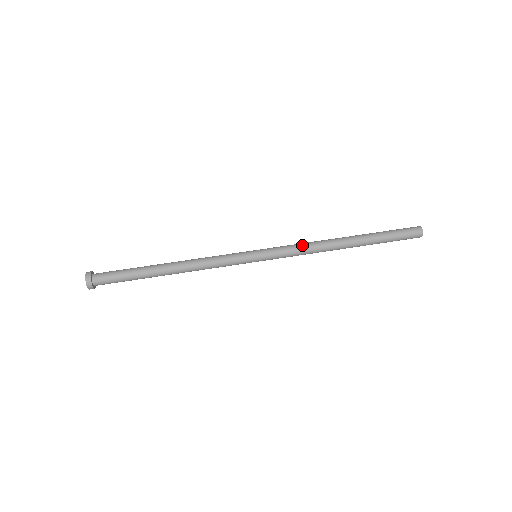
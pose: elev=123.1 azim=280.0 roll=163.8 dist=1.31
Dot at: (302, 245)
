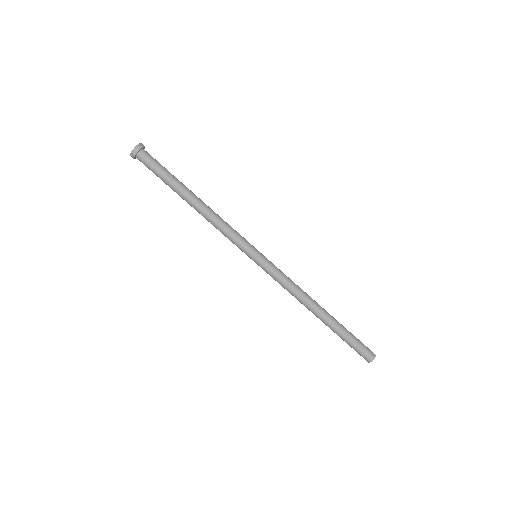
Dot at: (292, 282)
